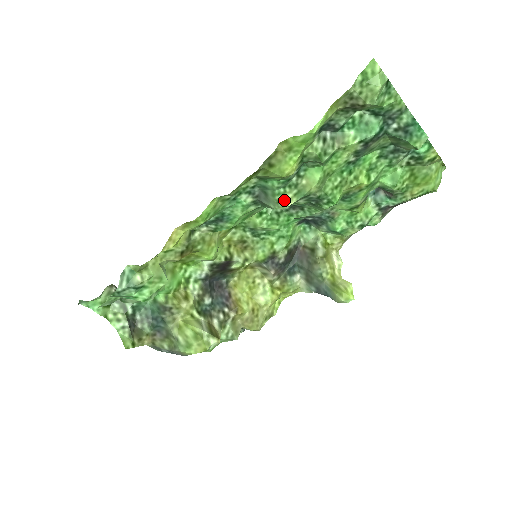
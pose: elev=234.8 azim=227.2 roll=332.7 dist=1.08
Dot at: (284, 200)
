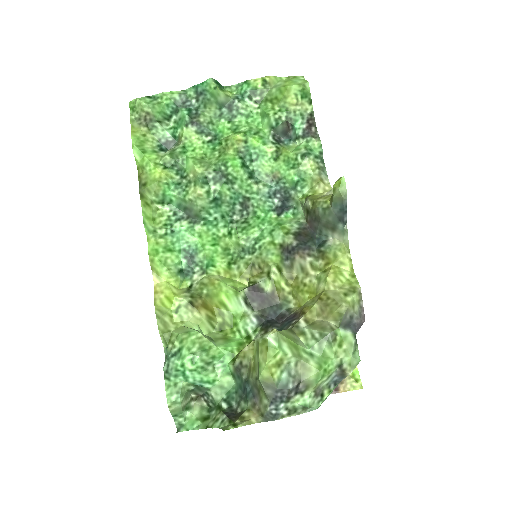
Dot at: (192, 195)
